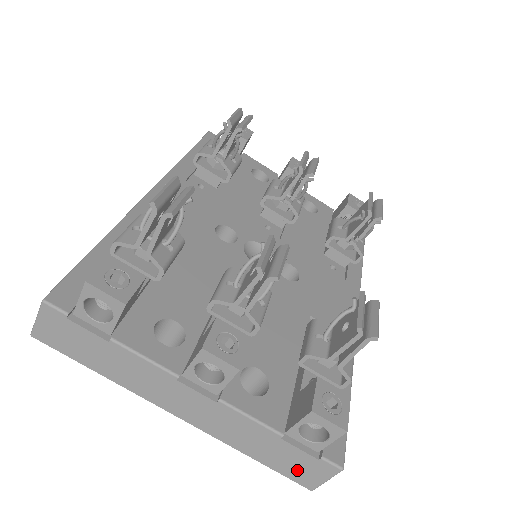
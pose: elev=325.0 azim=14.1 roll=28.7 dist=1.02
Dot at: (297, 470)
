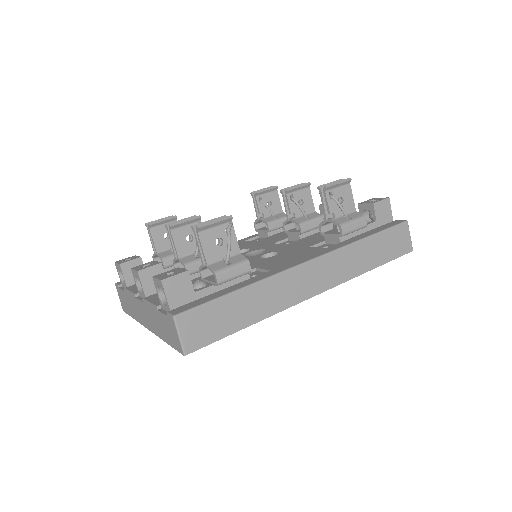
Dot at: (172, 337)
